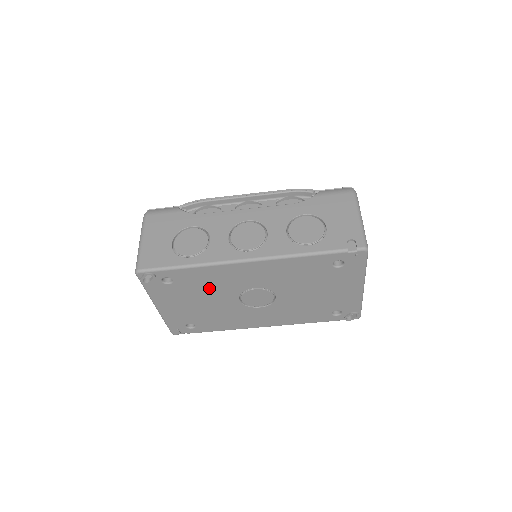
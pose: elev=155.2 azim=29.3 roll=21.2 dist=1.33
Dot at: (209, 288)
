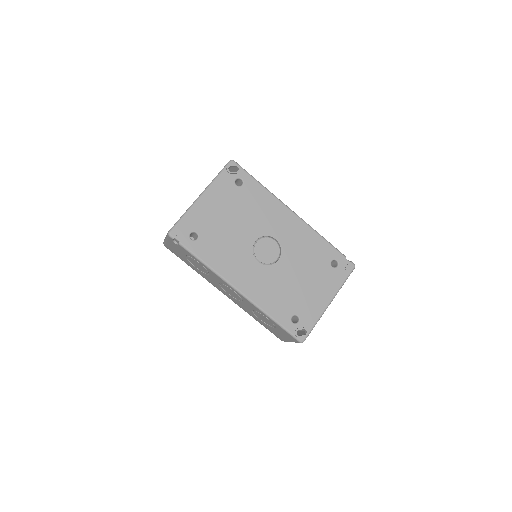
Dot at: (252, 212)
